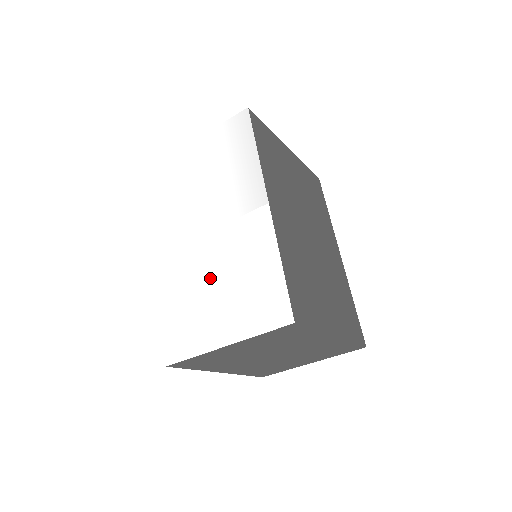
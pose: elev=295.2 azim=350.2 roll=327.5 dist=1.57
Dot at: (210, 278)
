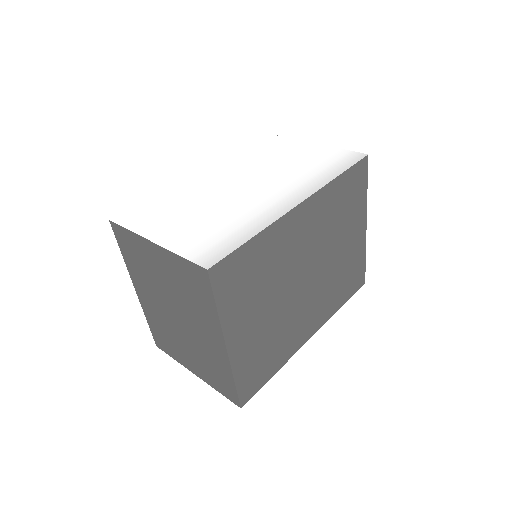
Dot at: (206, 205)
